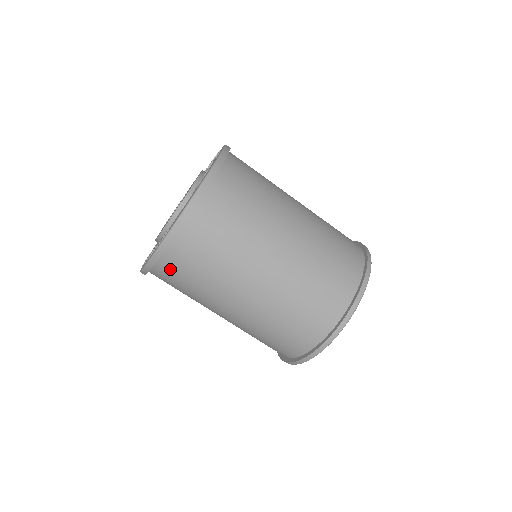
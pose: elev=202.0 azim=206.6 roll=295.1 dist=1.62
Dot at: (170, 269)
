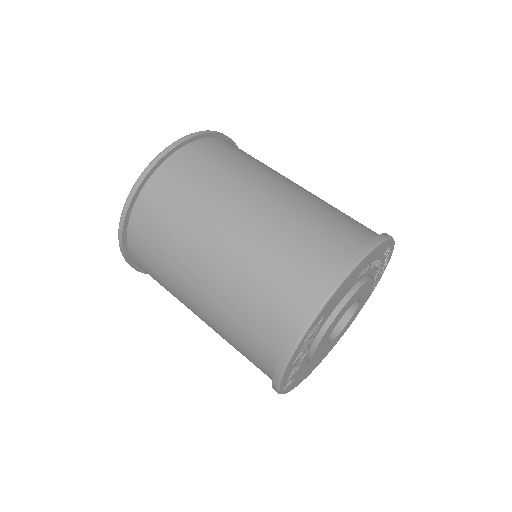
Dot at: (139, 235)
